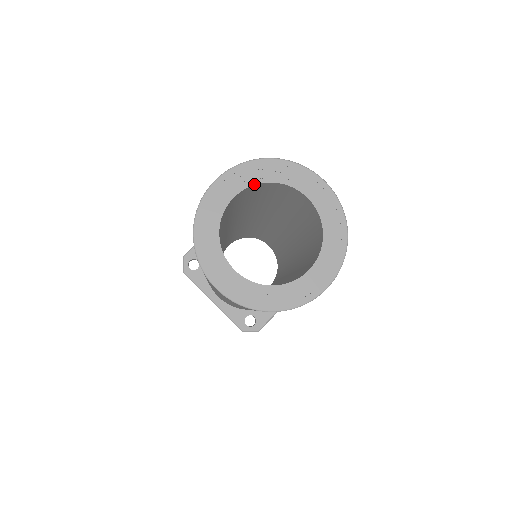
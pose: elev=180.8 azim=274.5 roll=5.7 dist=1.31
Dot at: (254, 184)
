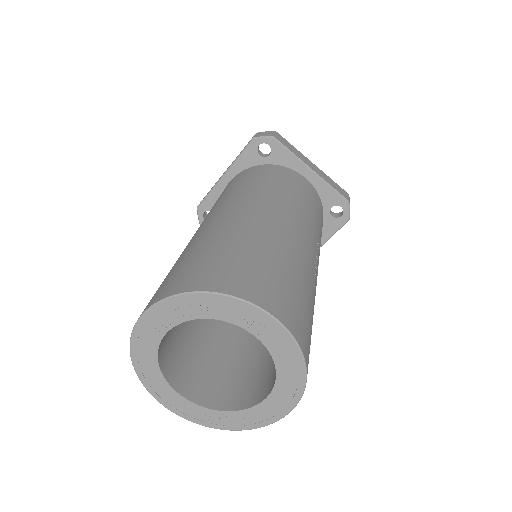
Dot at: (186, 320)
